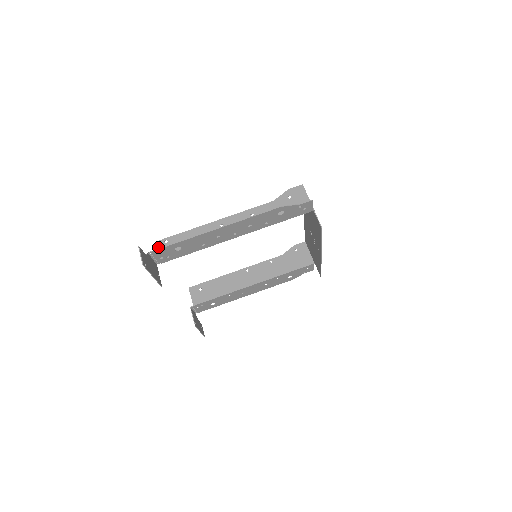
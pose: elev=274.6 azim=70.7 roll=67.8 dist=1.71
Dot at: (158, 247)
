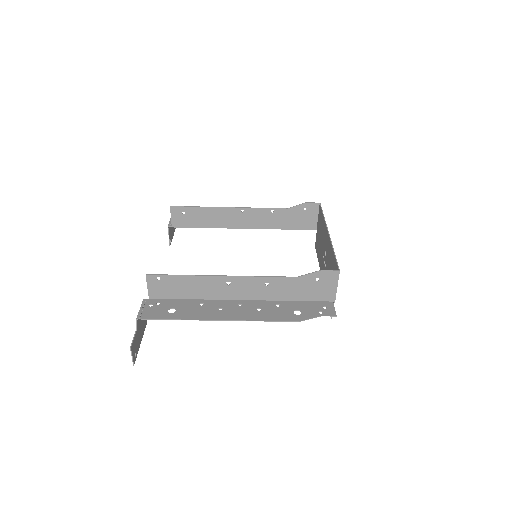
Dot at: (148, 282)
